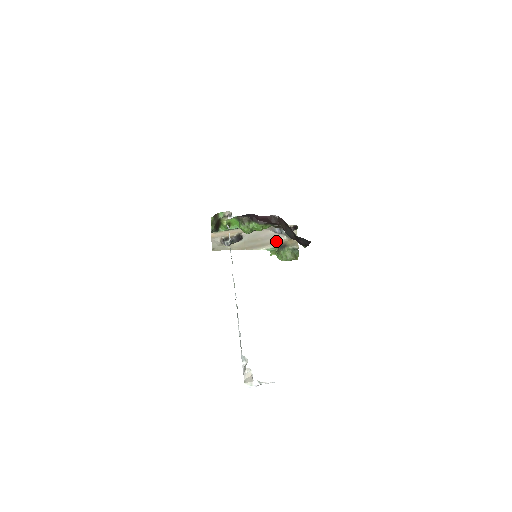
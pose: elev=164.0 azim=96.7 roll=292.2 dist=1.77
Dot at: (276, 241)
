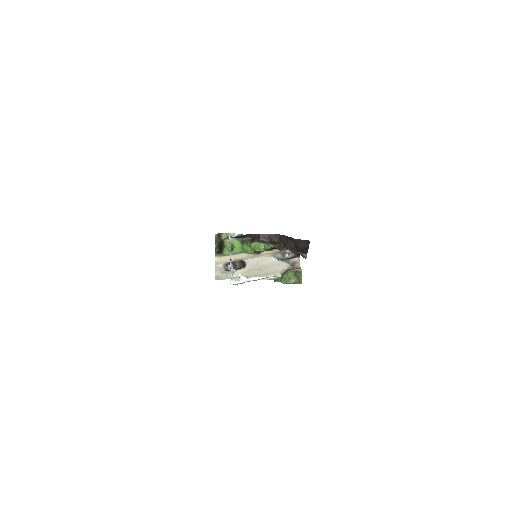
Dot at: (279, 270)
